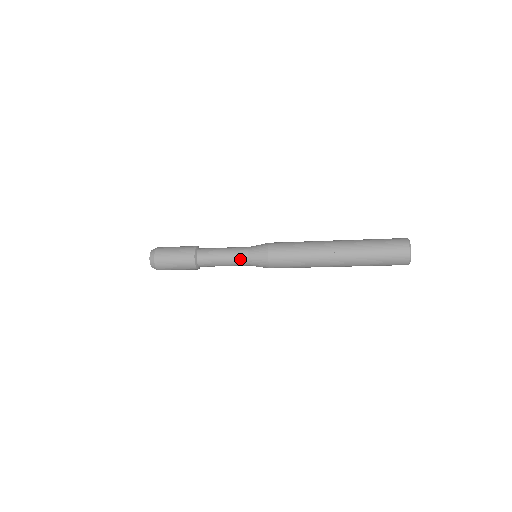
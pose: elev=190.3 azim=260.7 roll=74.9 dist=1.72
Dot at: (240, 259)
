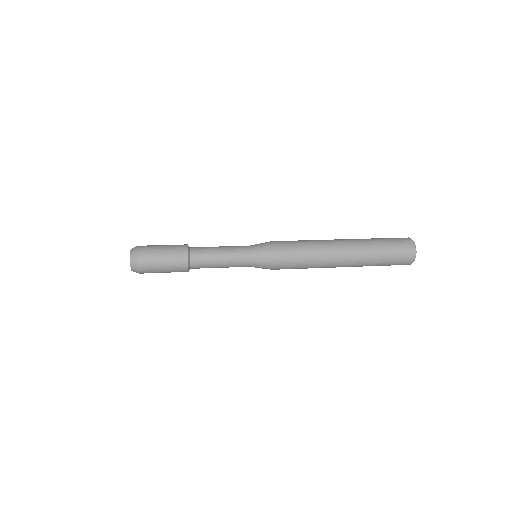
Dot at: (241, 255)
